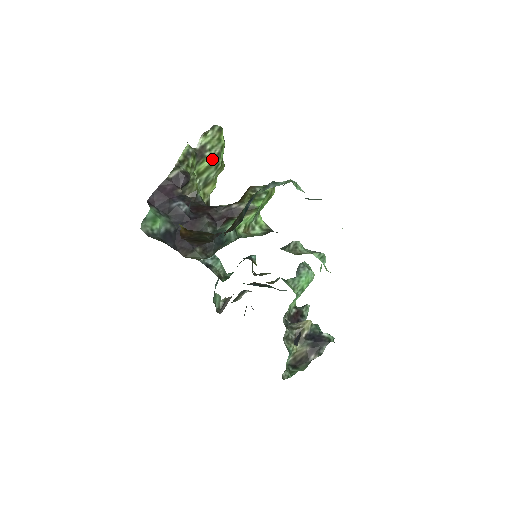
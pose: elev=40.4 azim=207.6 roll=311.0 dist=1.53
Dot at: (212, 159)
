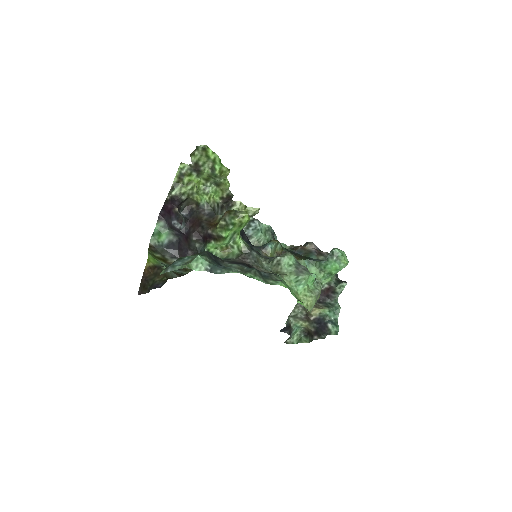
Dot at: (208, 172)
